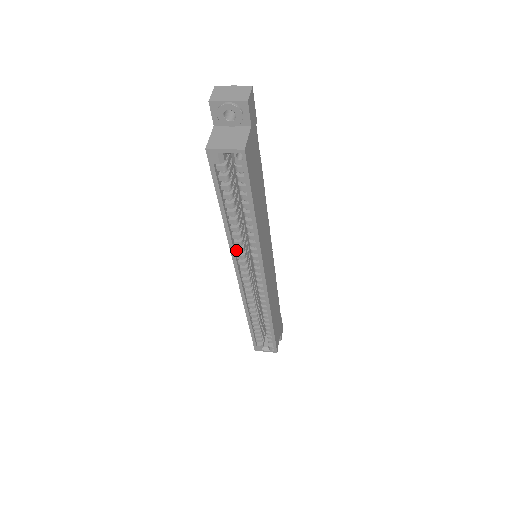
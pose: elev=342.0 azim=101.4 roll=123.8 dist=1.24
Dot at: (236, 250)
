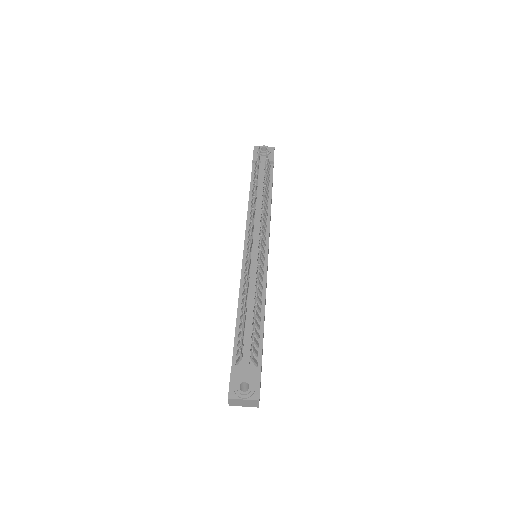
Dot at: occluded
